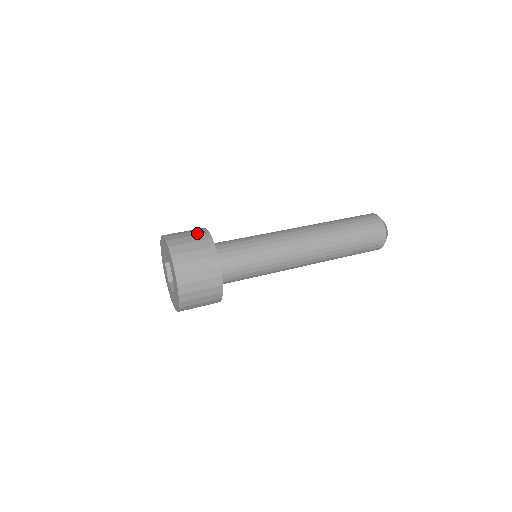
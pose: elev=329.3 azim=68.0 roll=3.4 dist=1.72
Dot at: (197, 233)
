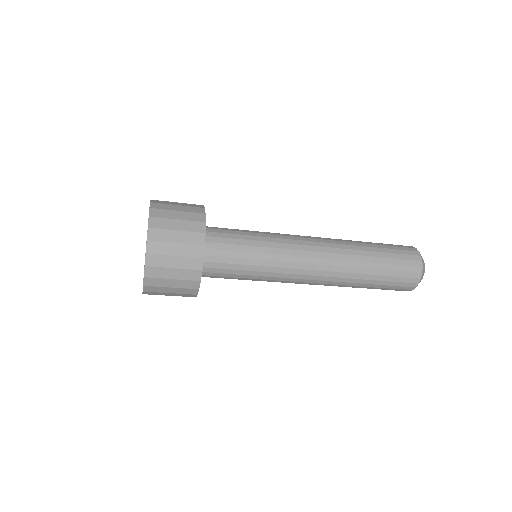
Dot at: occluded
